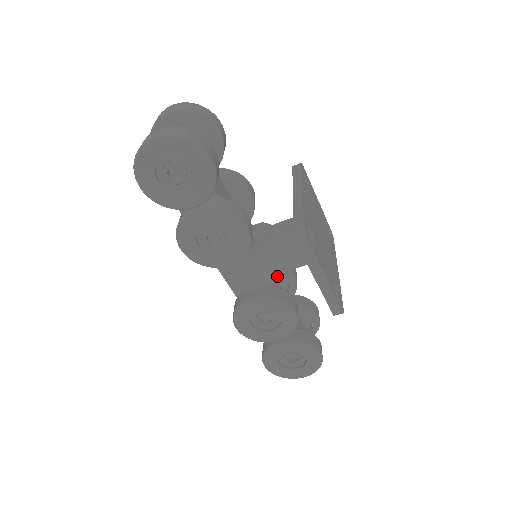
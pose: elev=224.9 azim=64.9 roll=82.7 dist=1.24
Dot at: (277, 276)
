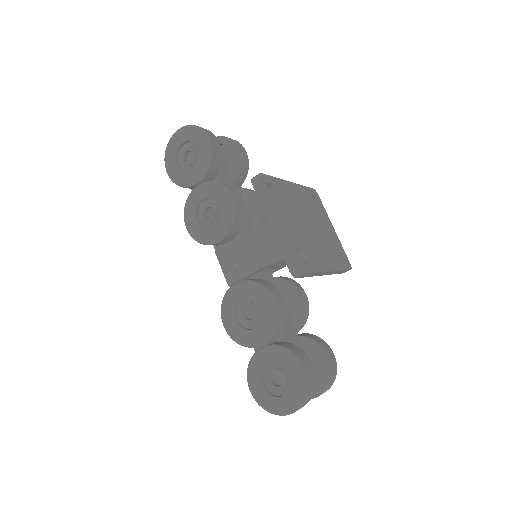
Dot at: (263, 262)
